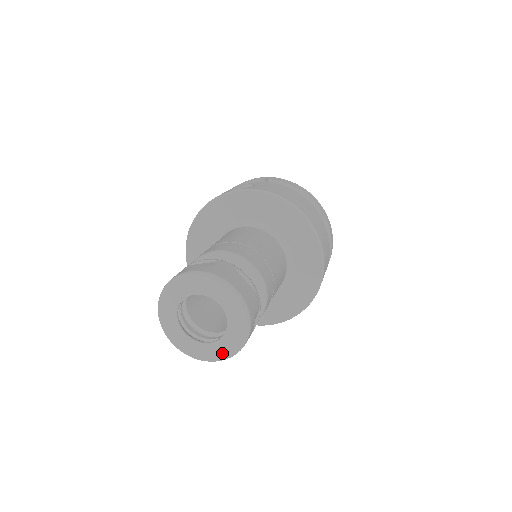
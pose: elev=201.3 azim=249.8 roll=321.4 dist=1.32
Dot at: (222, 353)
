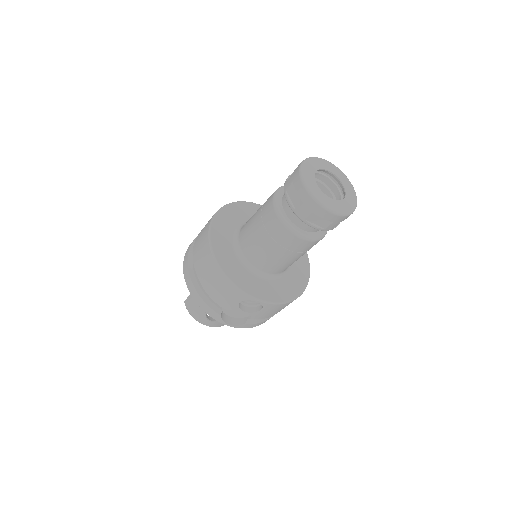
Dot at: (339, 208)
